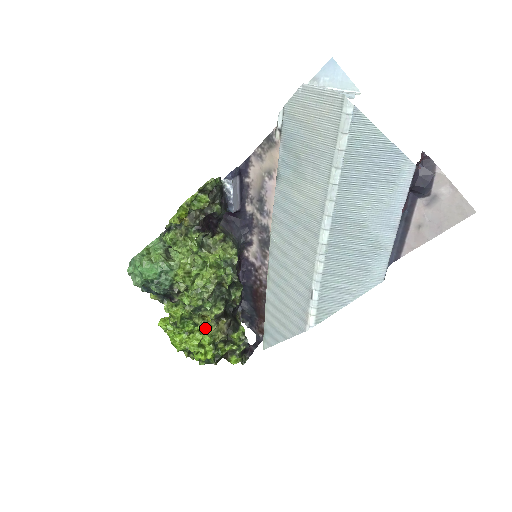
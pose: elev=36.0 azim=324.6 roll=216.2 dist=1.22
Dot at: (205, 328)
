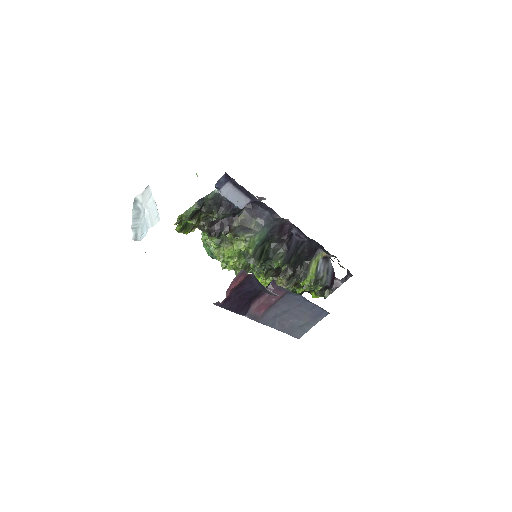
Dot at: (271, 279)
